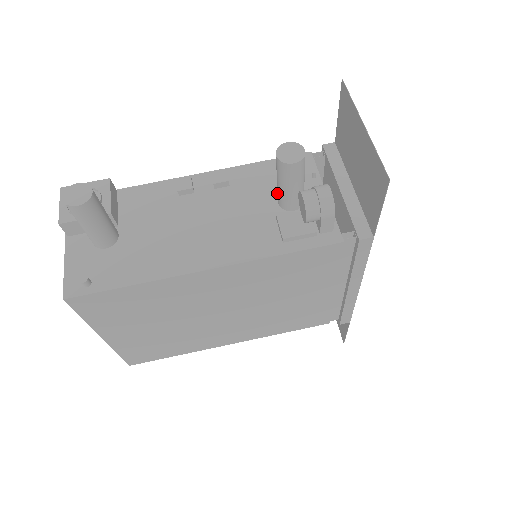
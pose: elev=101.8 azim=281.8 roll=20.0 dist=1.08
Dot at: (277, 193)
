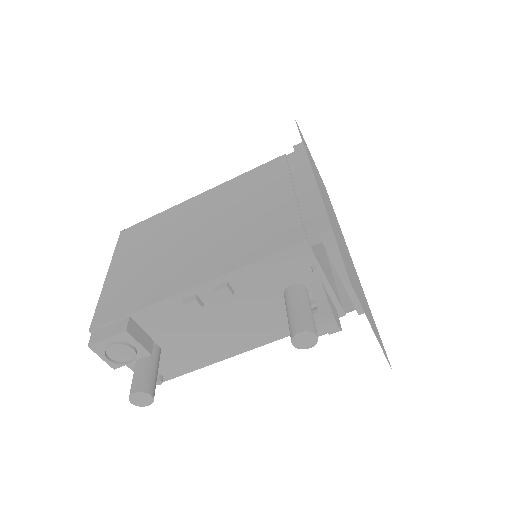
Dot at: (281, 289)
